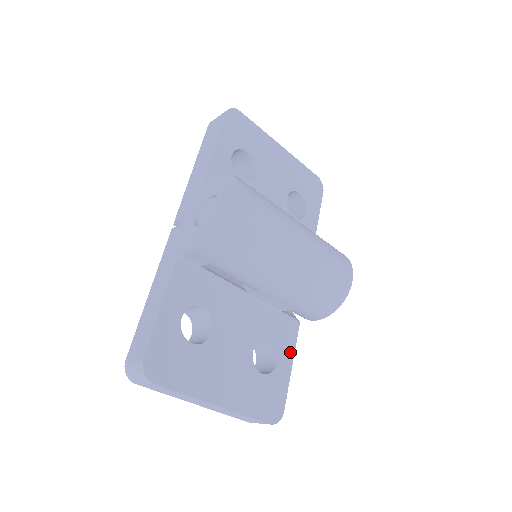
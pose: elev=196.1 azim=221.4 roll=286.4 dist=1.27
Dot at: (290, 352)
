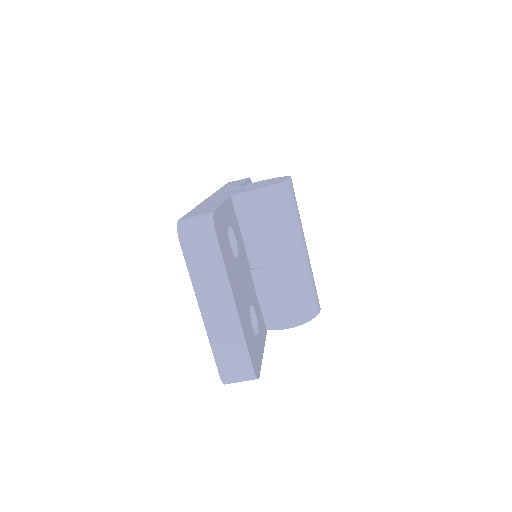
Dot at: (263, 342)
